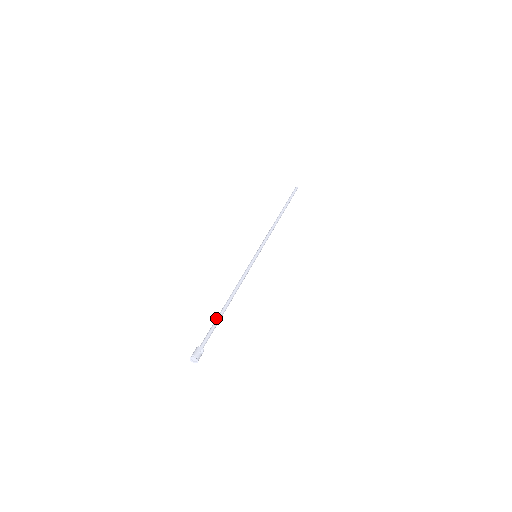
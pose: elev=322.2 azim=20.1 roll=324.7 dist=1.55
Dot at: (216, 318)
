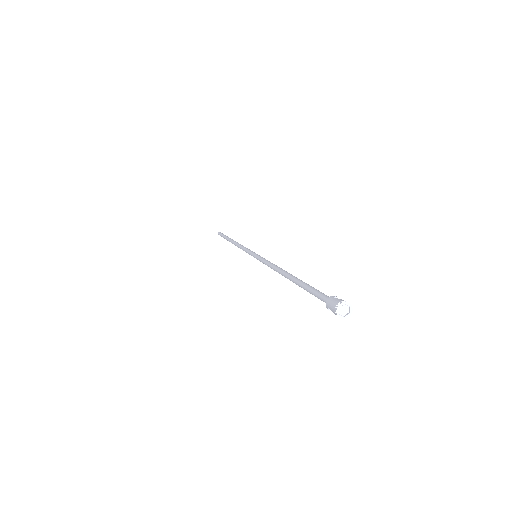
Dot at: (299, 285)
